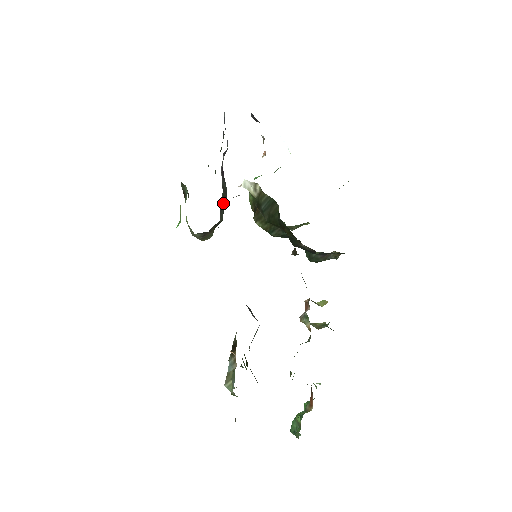
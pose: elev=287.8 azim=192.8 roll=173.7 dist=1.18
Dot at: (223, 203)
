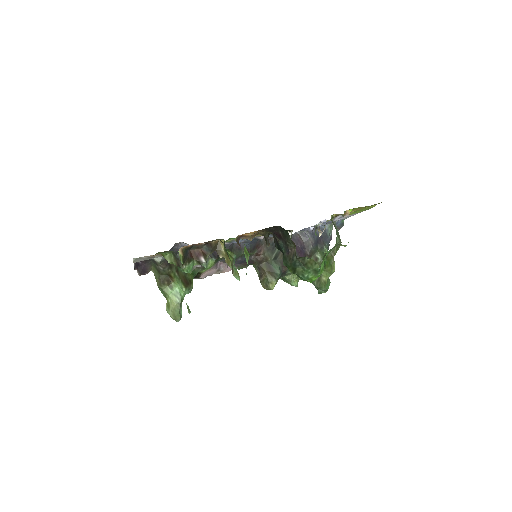
Dot at: (279, 254)
